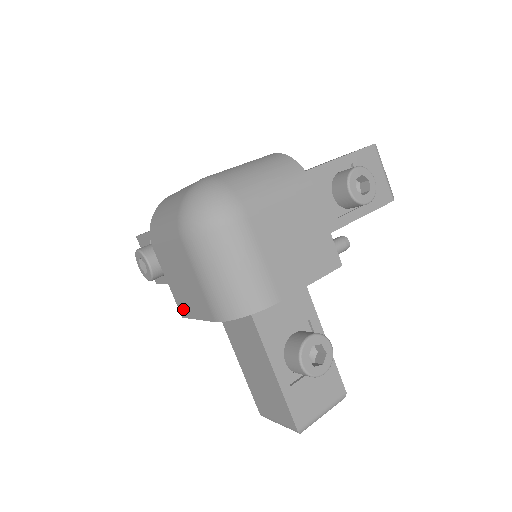
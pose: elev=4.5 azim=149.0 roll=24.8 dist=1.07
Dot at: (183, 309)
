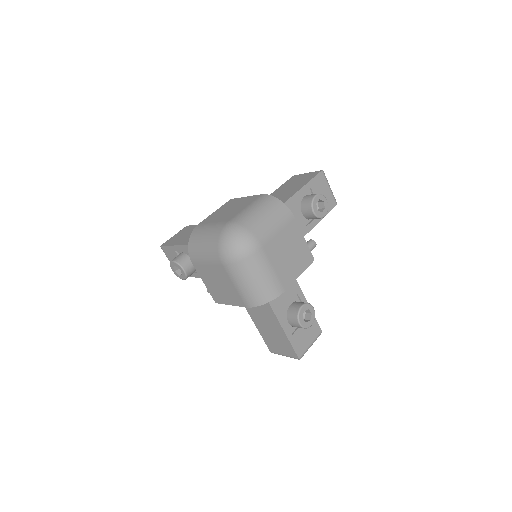
Dot at: (217, 299)
